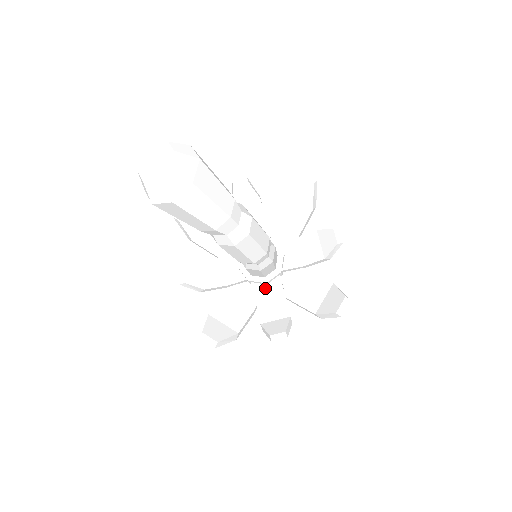
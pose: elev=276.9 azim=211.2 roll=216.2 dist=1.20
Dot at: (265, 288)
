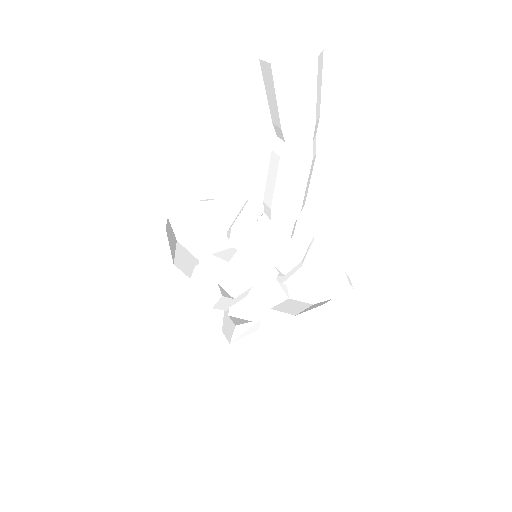
Dot at: (271, 293)
